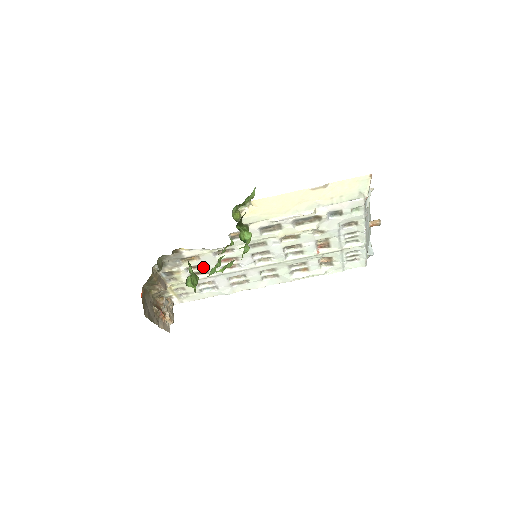
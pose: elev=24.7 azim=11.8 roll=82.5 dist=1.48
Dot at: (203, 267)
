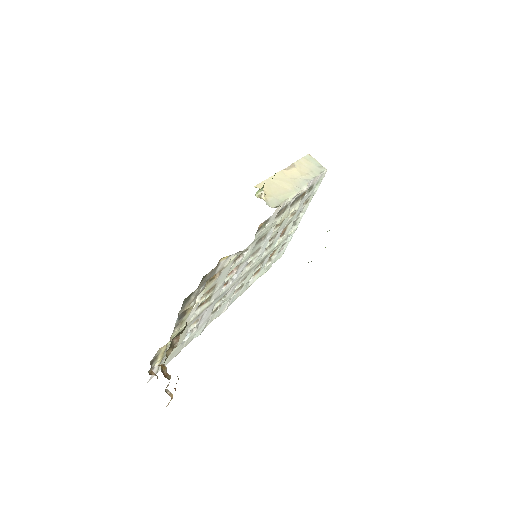
Dot at: (211, 291)
